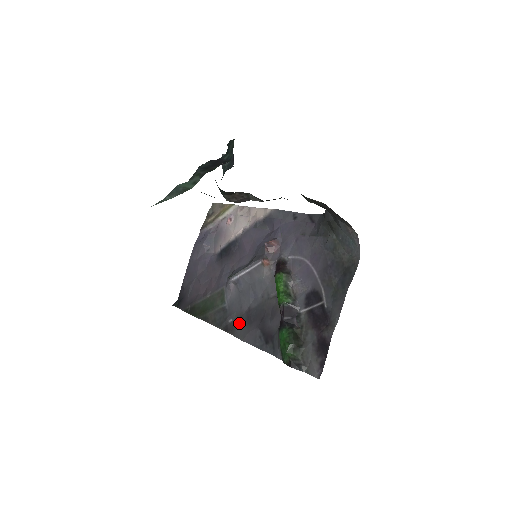
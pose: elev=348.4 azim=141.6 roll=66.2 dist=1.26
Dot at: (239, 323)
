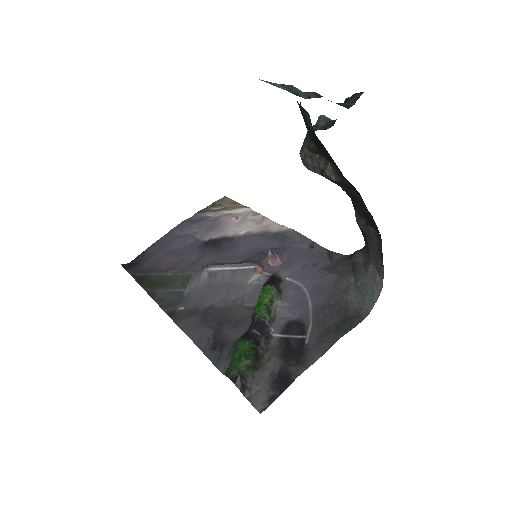
Dot at: (191, 315)
